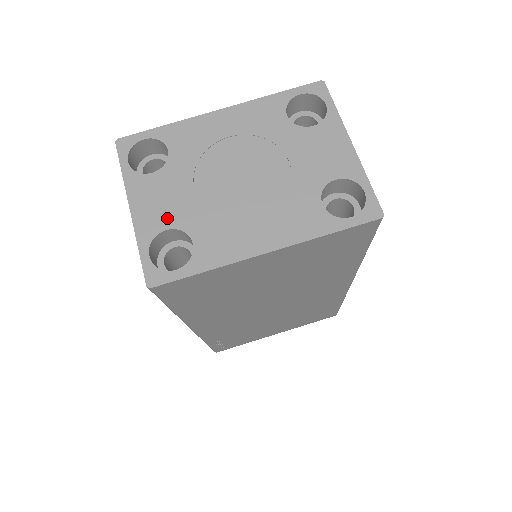
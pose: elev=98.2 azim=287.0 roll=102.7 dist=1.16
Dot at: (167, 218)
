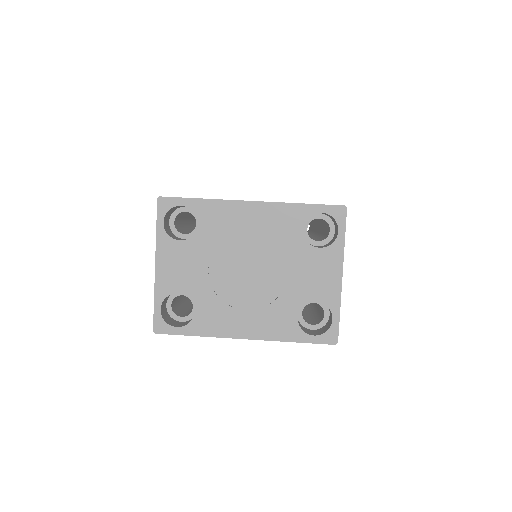
Dot at: (181, 284)
